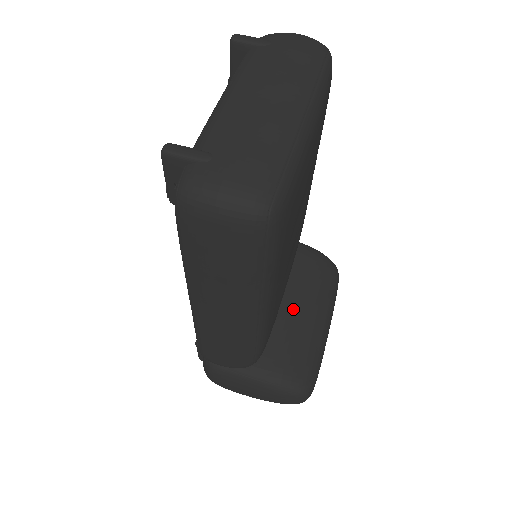
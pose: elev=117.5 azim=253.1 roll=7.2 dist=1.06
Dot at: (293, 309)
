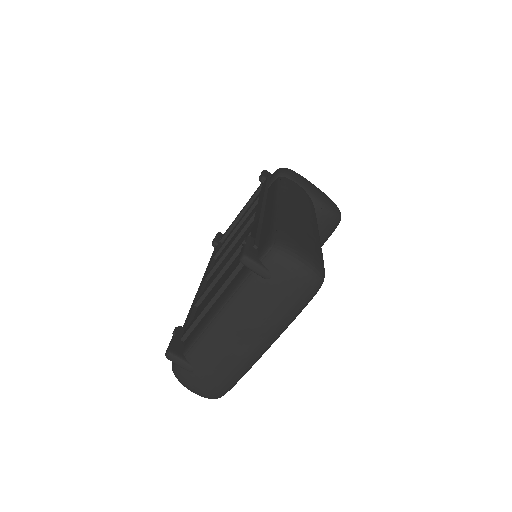
Dot at: occluded
